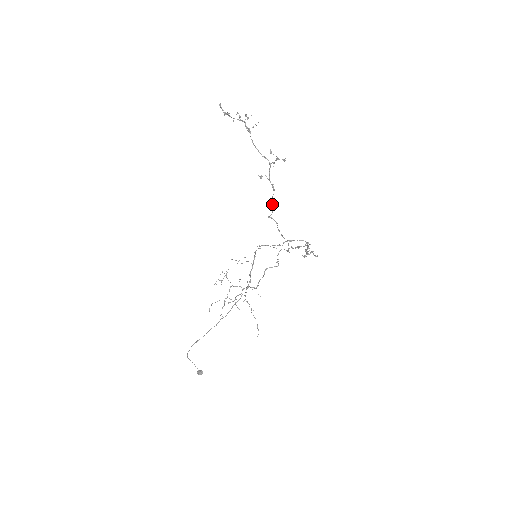
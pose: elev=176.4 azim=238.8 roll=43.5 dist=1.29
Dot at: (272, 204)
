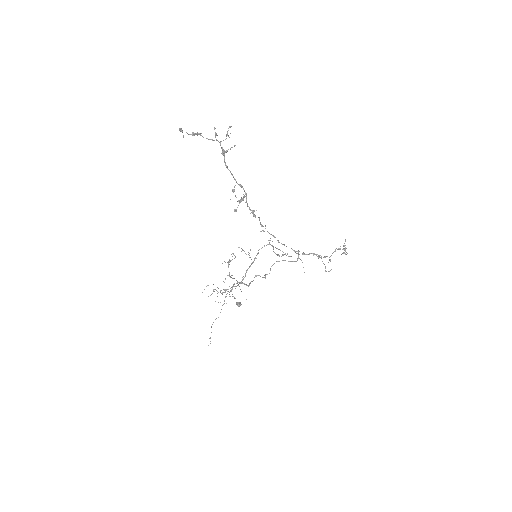
Dot at: (260, 224)
